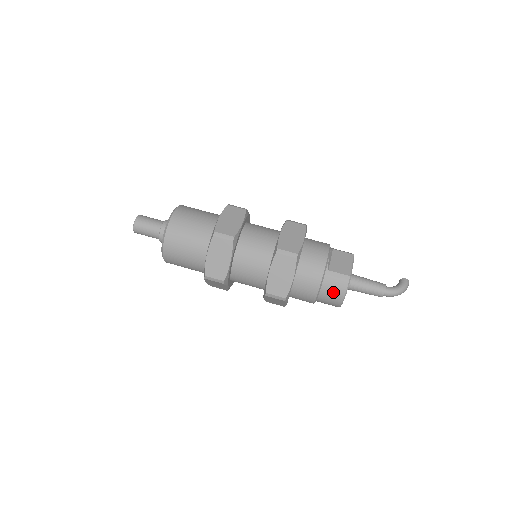
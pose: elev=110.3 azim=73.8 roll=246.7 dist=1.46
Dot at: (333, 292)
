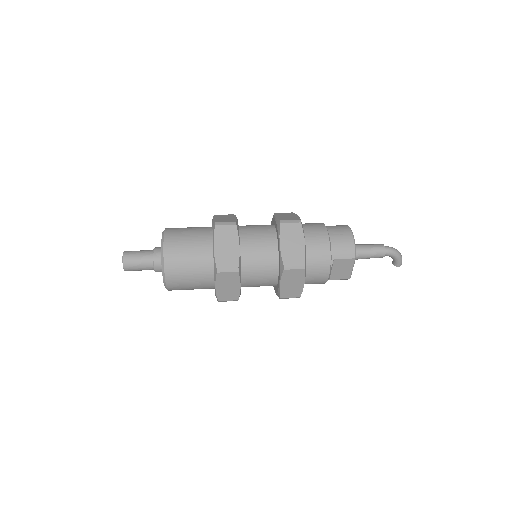
Dot at: (338, 228)
